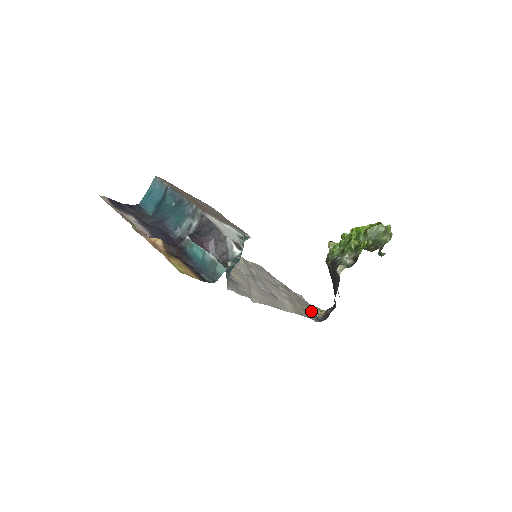
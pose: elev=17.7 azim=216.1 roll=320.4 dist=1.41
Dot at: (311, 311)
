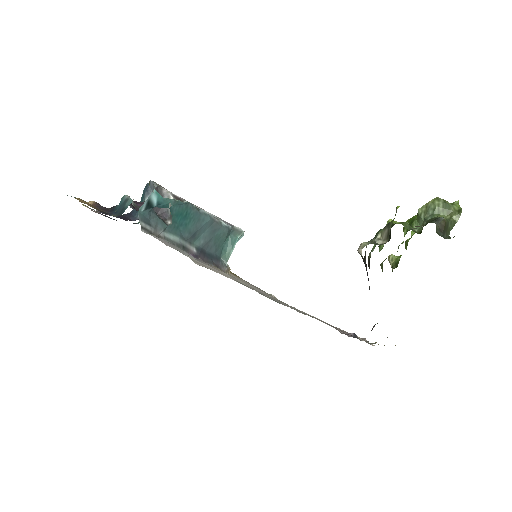
Dot at: occluded
